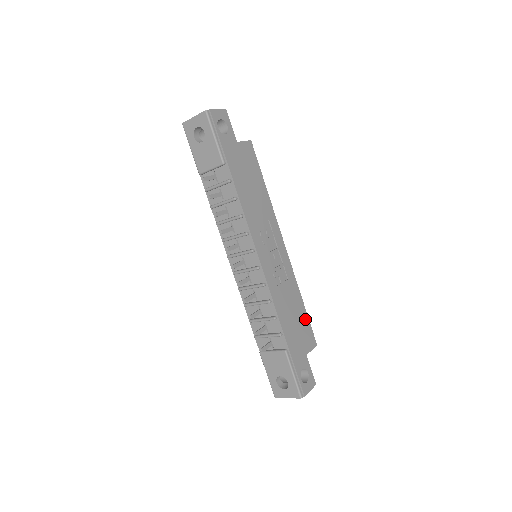
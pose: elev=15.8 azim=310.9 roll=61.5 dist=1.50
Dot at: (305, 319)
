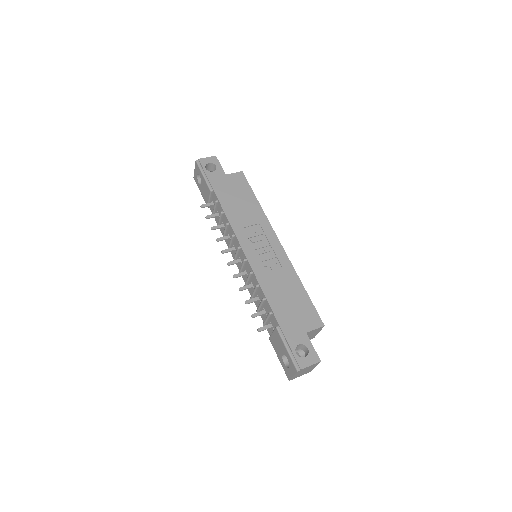
Dot at: (306, 301)
